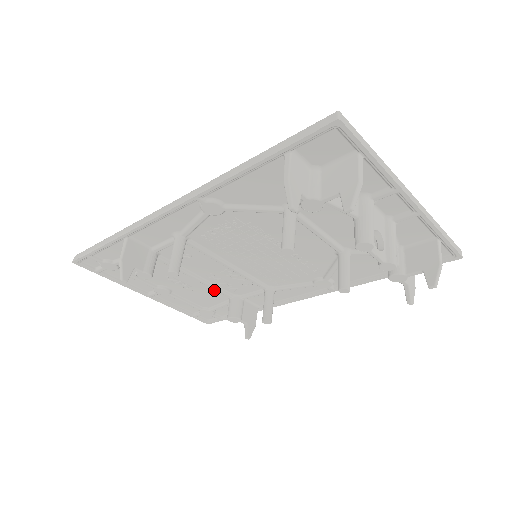
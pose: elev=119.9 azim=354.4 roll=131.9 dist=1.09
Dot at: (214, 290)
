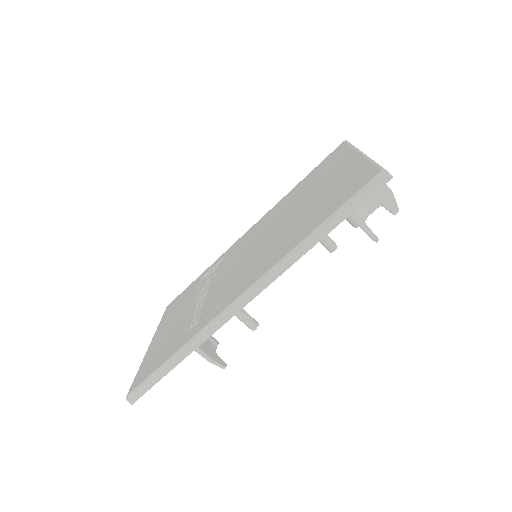
Dot at: occluded
